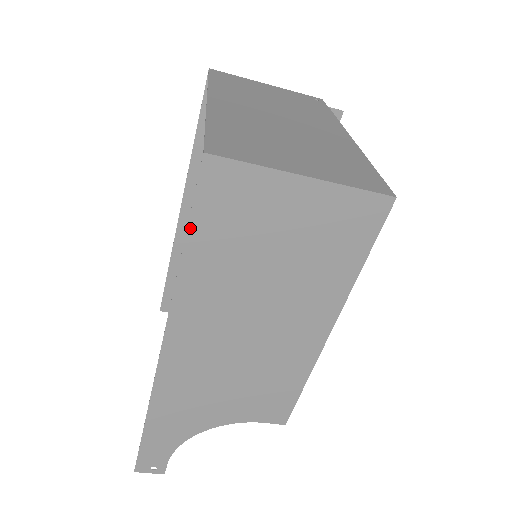
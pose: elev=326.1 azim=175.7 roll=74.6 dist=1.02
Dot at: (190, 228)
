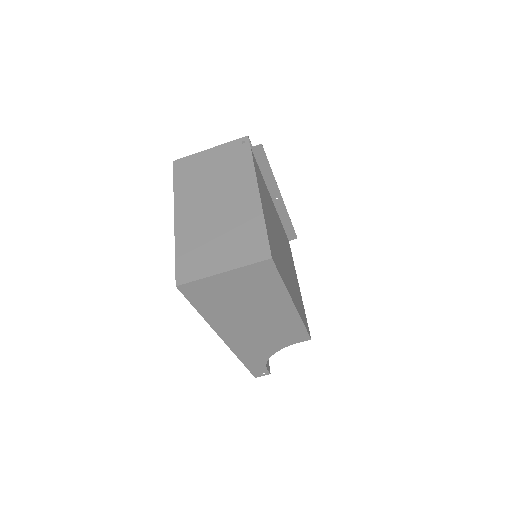
Dot at: (194, 305)
